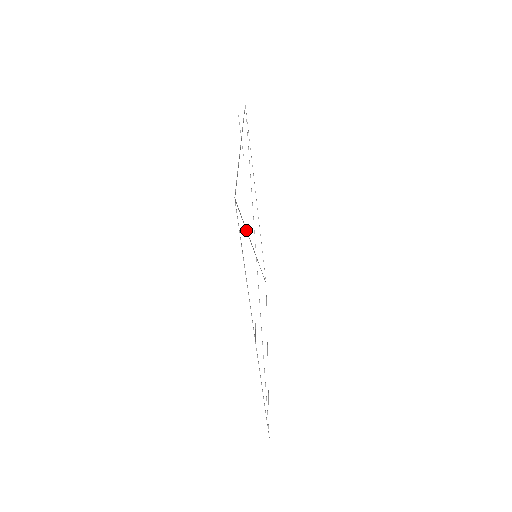
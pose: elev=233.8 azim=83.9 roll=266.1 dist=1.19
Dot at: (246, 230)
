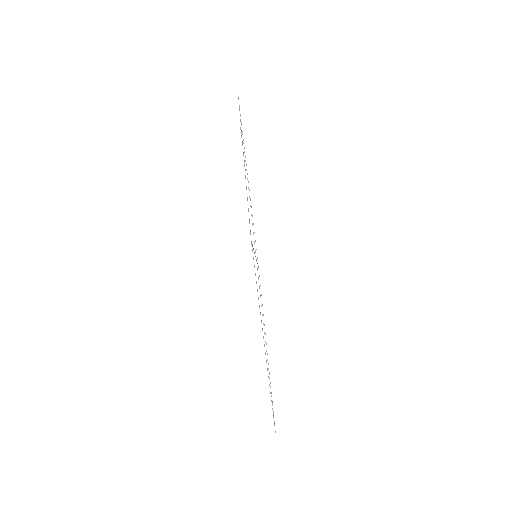
Dot at: occluded
